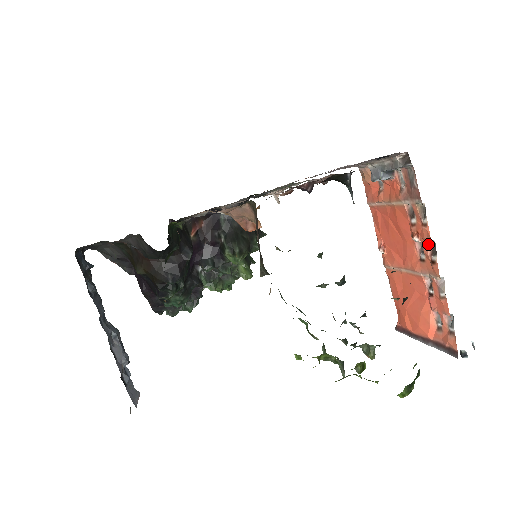
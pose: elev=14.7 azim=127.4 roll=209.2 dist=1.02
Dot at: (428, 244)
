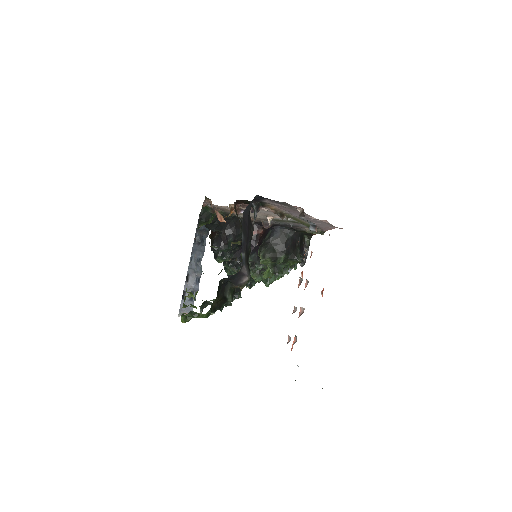
Dot at: (300, 280)
